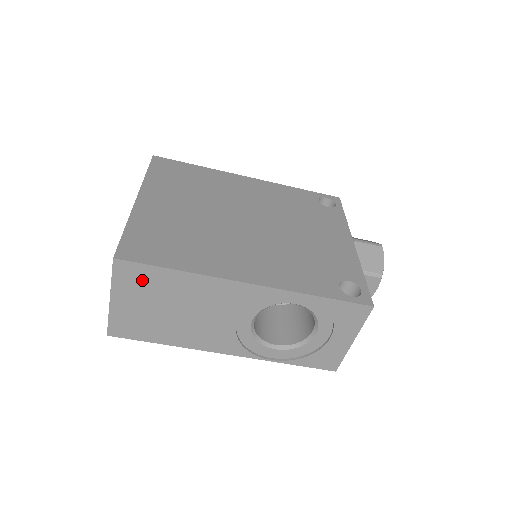
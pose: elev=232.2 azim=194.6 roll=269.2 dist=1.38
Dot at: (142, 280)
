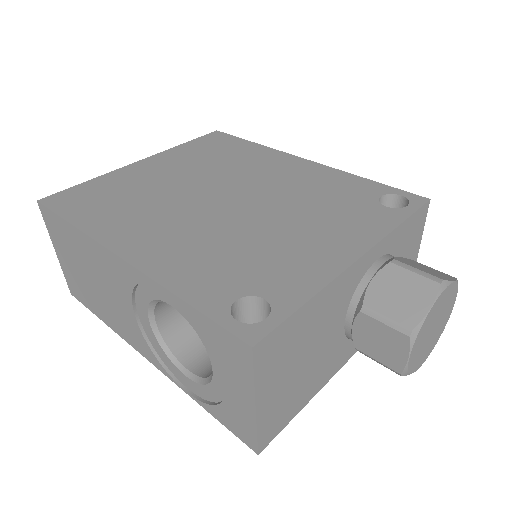
Dot at: (59, 232)
